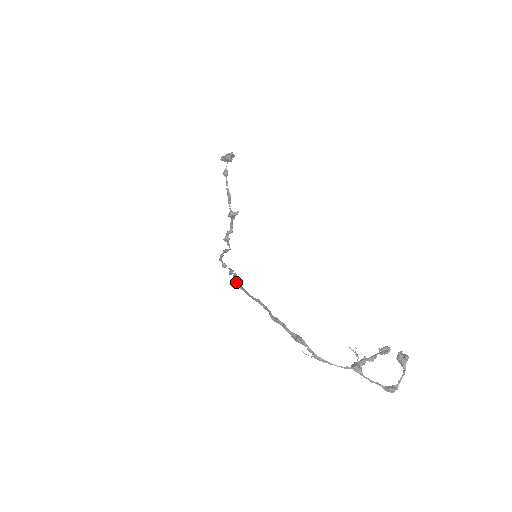
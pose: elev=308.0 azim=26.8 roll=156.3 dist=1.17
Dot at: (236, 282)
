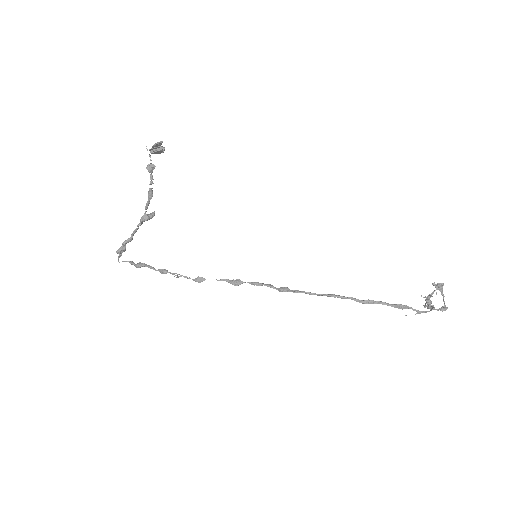
Dot at: (281, 288)
